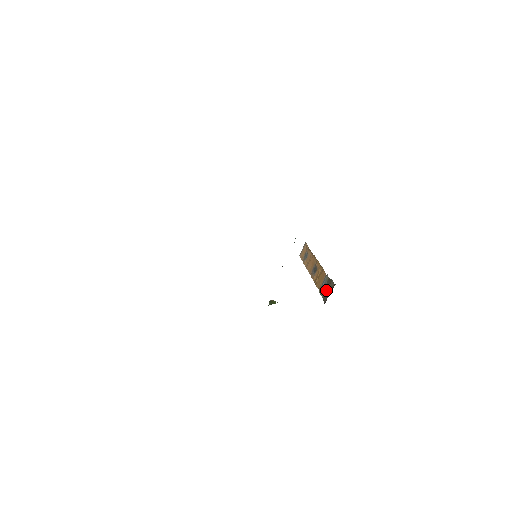
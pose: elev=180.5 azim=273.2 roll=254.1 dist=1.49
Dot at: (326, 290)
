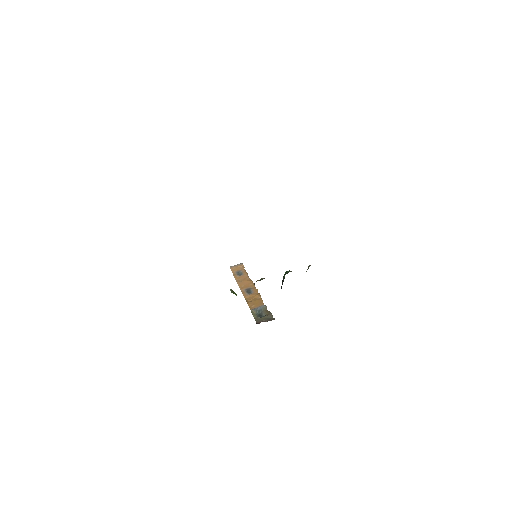
Dot at: (259, 314)
